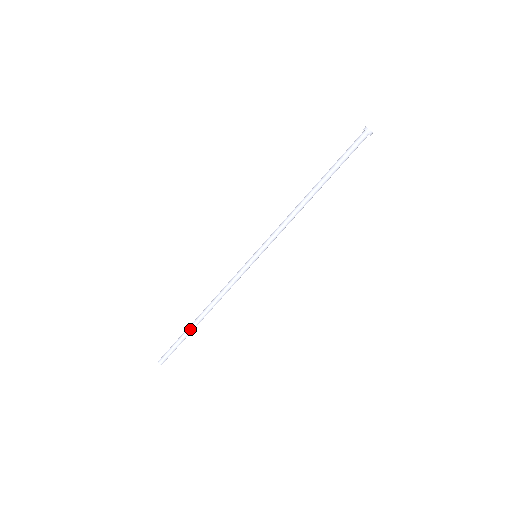
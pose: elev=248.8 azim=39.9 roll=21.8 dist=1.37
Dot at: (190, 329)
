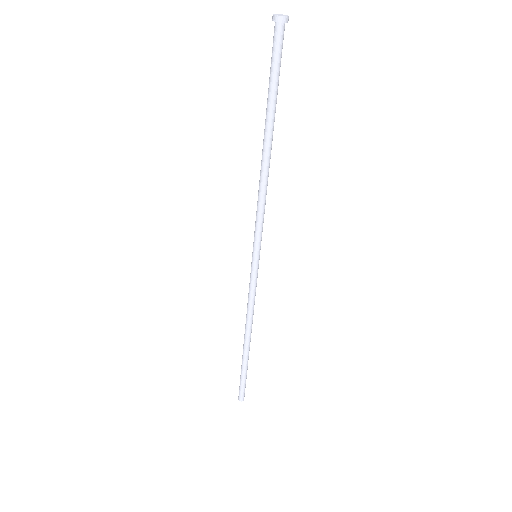
Dot at: (245, 360)
